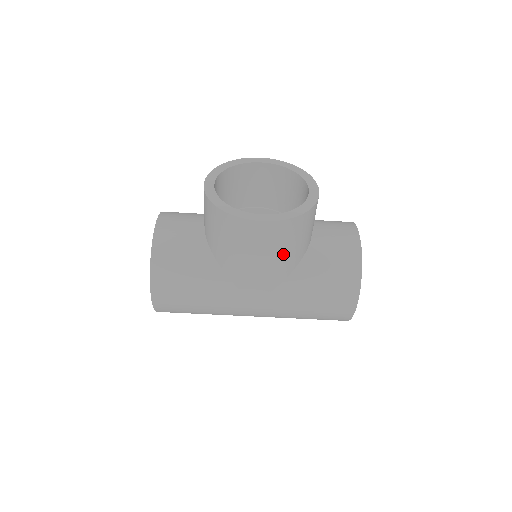
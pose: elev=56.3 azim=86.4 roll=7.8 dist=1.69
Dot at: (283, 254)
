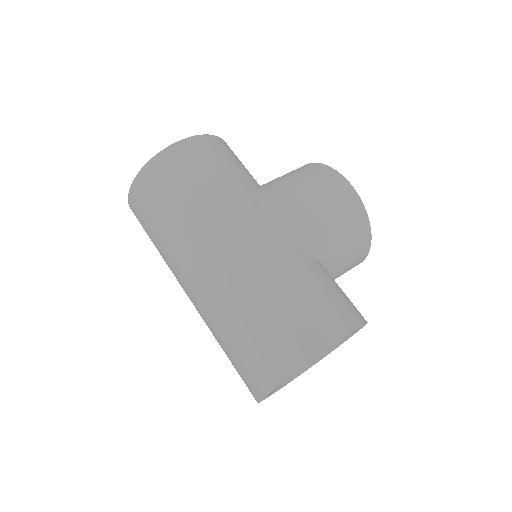
Dot at: (329, 224)
